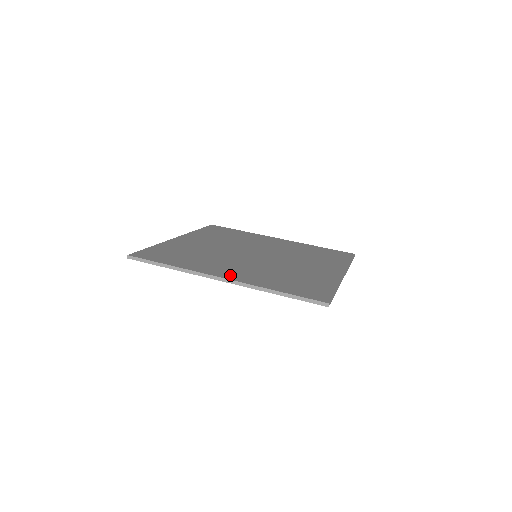
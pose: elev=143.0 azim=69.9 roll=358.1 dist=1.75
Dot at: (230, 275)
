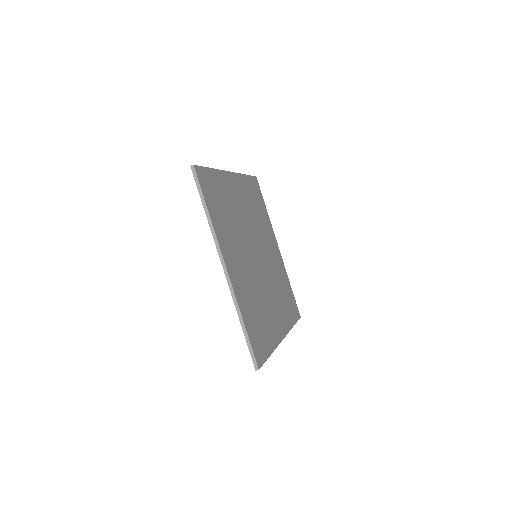
Dot at: (232, 270)
